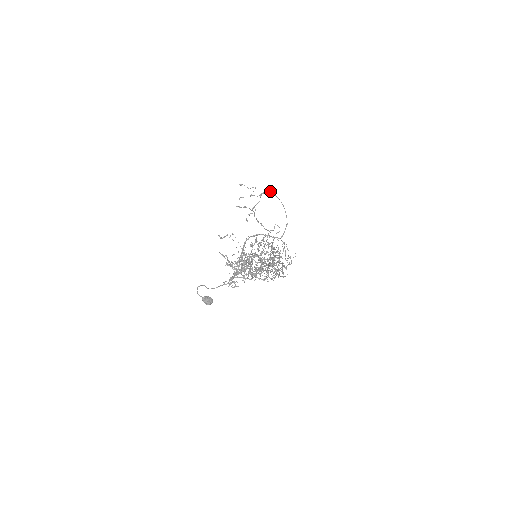
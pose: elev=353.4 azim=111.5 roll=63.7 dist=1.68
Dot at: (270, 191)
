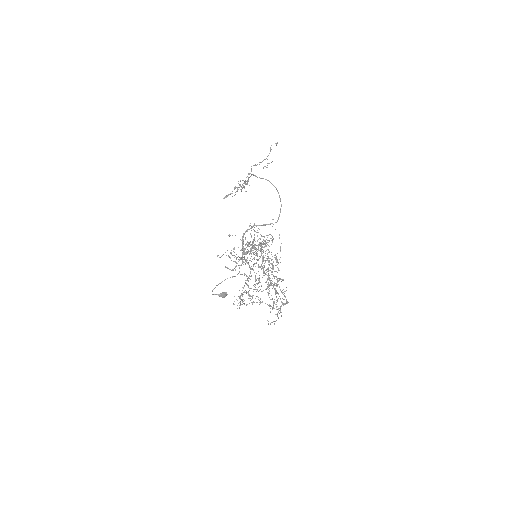
Dot at: (257, 177)
